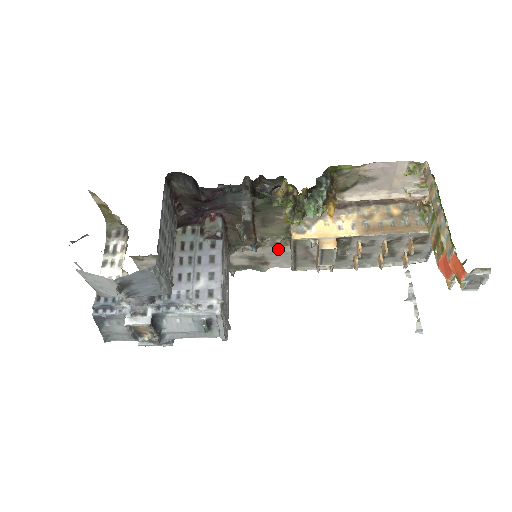
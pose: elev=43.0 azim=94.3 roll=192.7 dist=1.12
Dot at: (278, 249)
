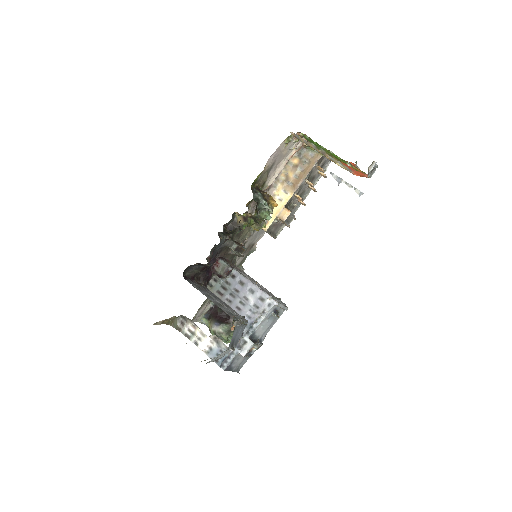
Dot at: (254, 234)
